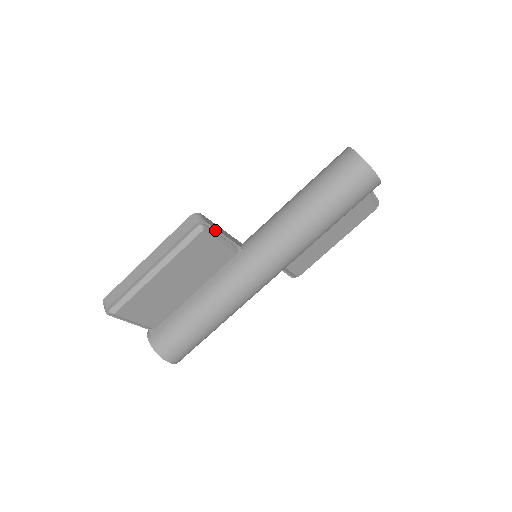
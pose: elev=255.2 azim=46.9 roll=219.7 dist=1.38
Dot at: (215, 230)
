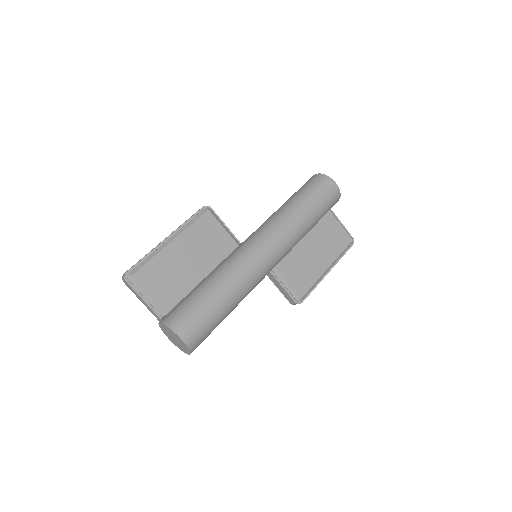
Dot at: (219, 218)
